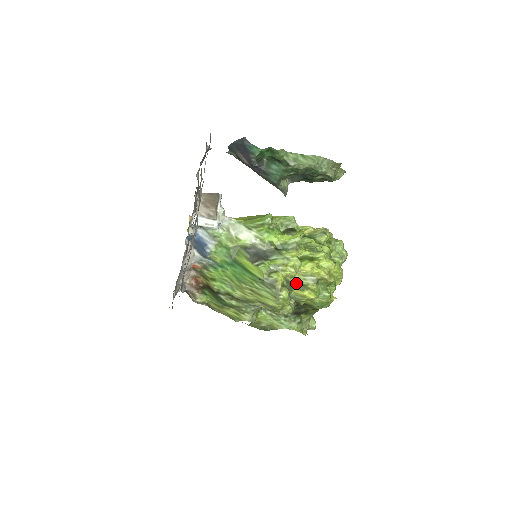
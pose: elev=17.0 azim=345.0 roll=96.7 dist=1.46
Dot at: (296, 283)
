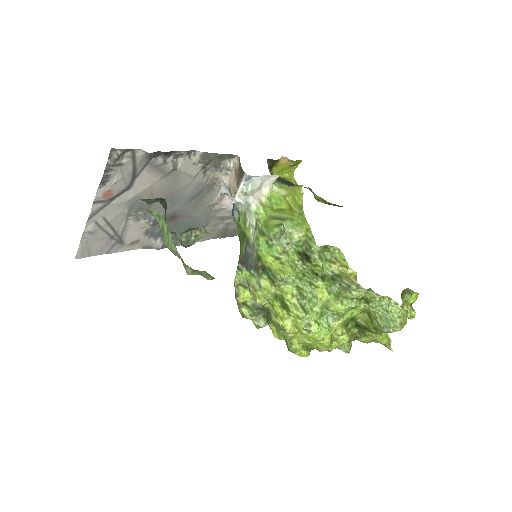
Dot at: (268, 311)
